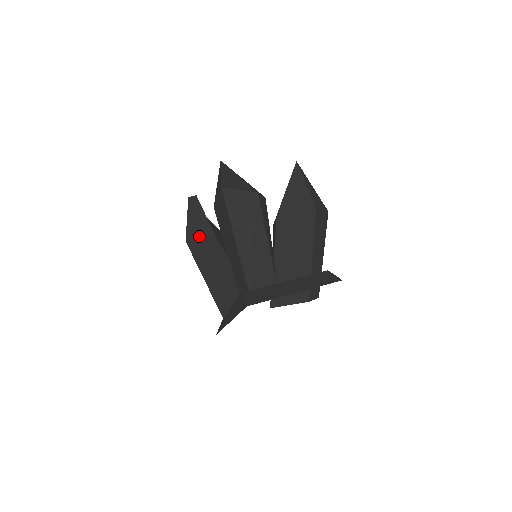
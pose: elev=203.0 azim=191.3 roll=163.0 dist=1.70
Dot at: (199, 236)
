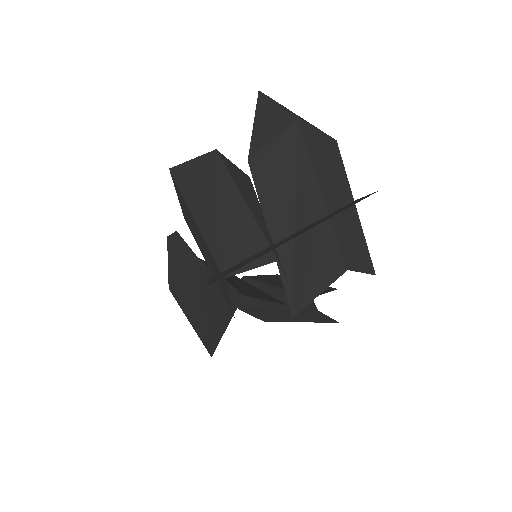
Dot at: (181, 272)
